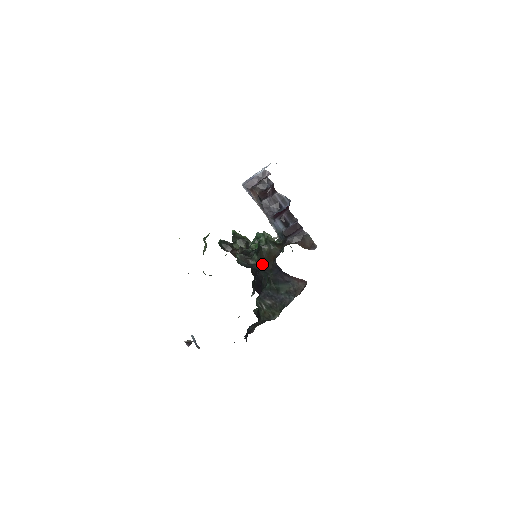
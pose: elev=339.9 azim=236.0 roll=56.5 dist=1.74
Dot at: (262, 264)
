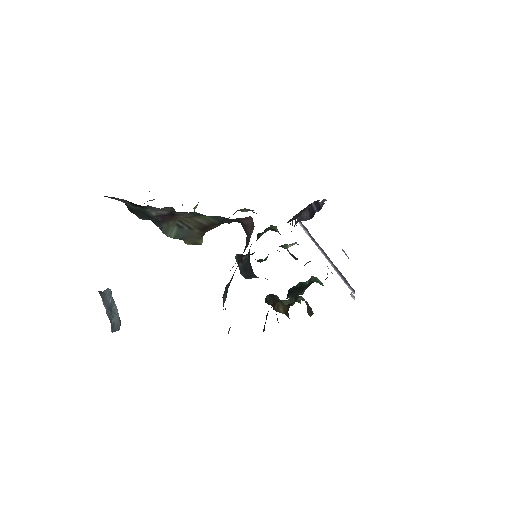
Dot at: occluded
